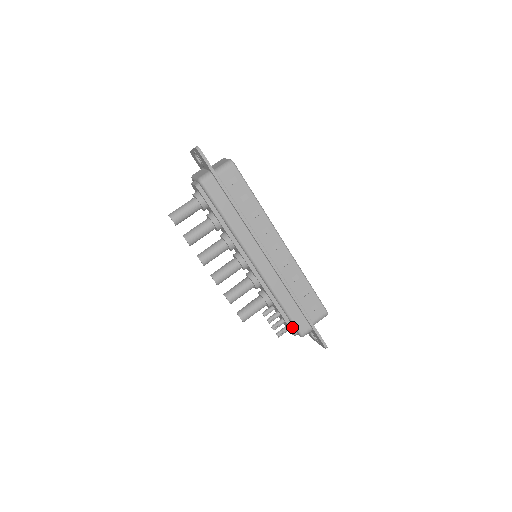
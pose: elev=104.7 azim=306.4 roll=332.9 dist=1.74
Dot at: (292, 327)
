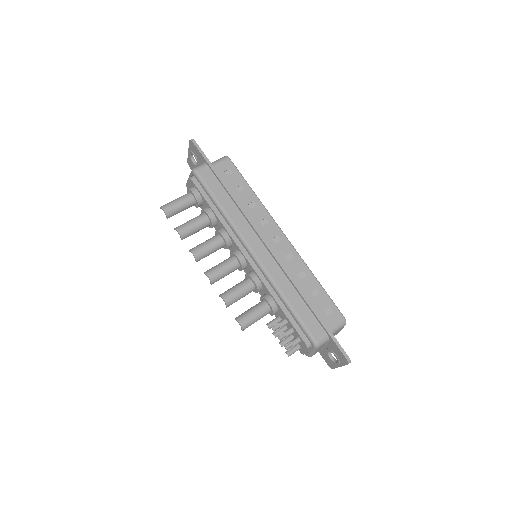
Dot at: (303, 335)
